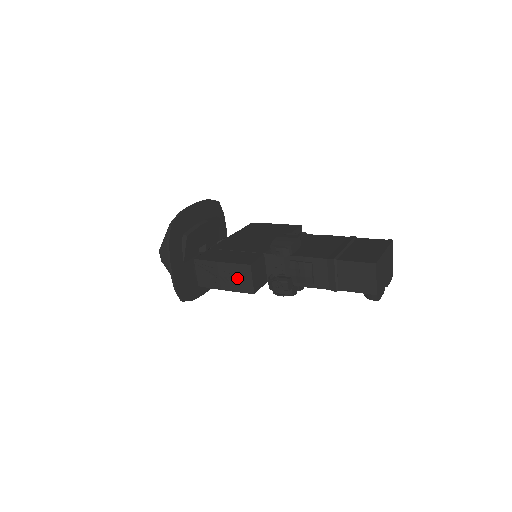
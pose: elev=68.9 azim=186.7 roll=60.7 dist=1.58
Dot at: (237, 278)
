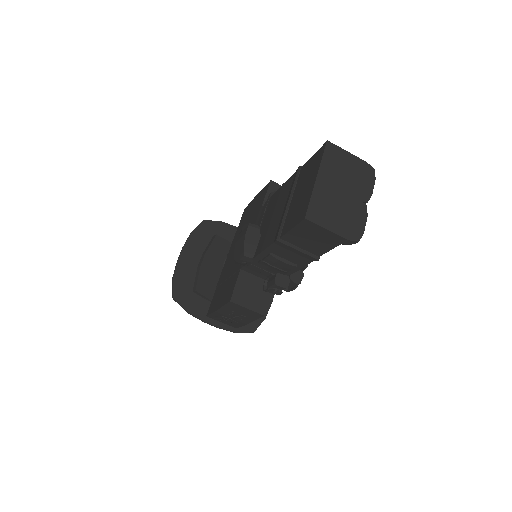
Dot at: (240, 313)
